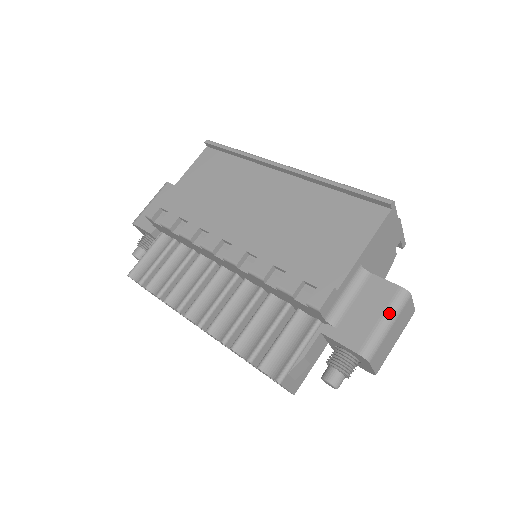
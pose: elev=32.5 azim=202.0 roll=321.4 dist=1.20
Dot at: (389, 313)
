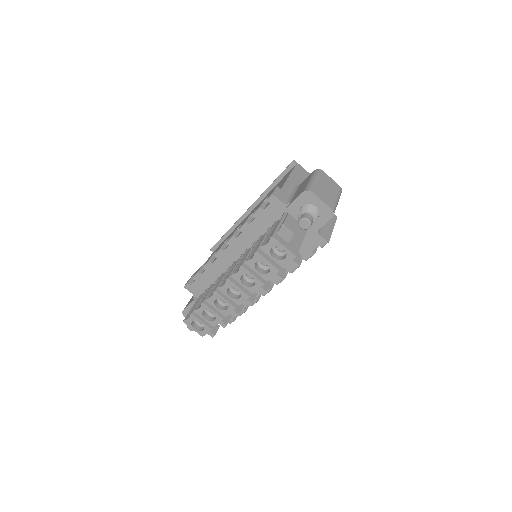
Dot at: (312, 177)
